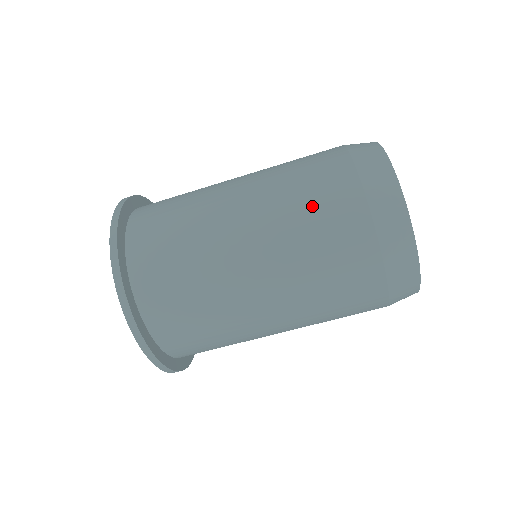
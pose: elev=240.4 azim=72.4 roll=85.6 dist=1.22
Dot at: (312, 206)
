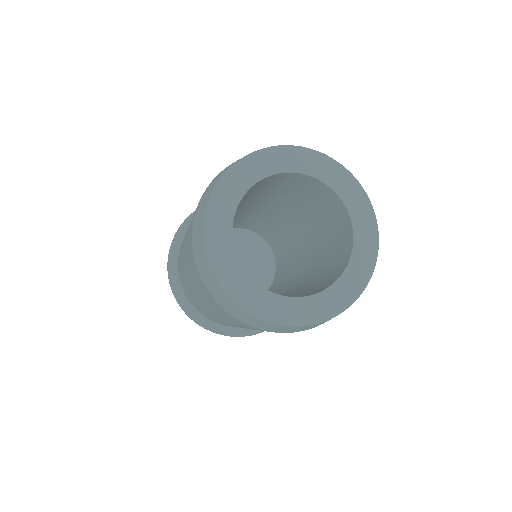
Dot at: occluded
